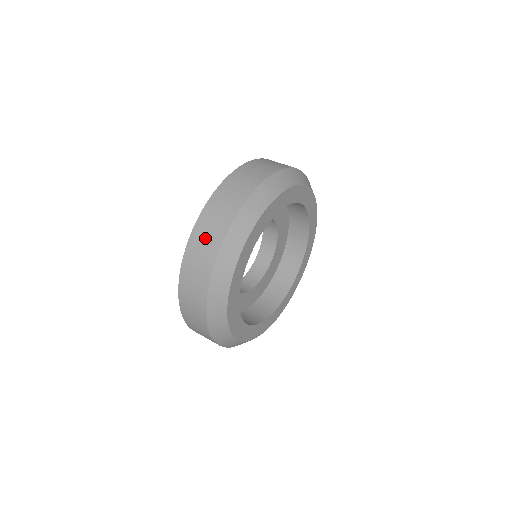
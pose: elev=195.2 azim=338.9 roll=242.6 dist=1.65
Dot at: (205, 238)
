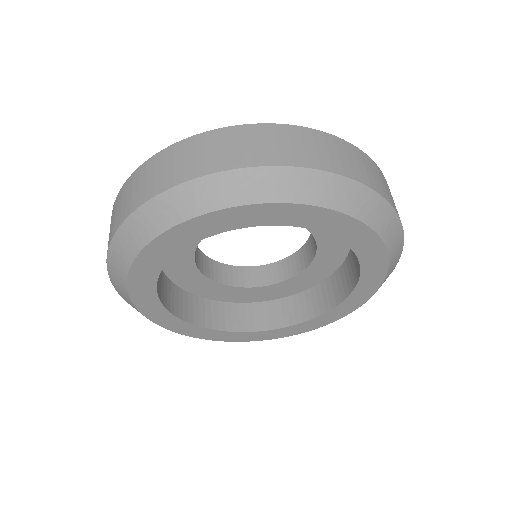
Dot at: (210, 150)
